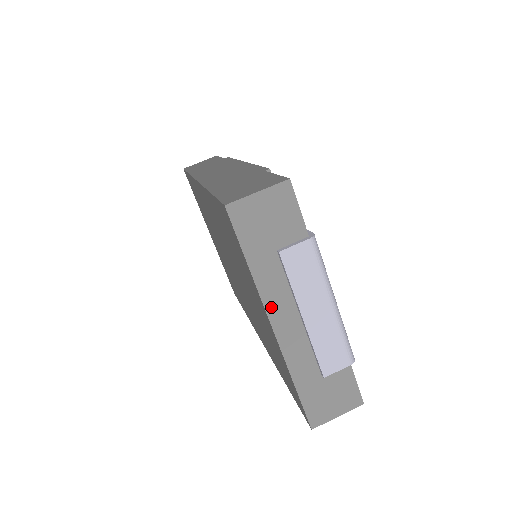
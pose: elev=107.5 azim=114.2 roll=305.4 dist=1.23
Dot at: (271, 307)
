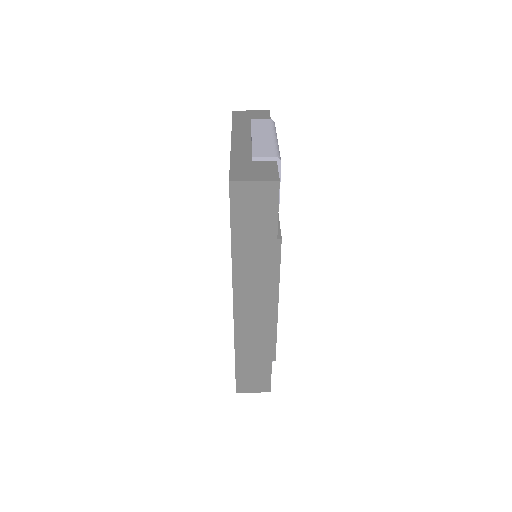
Dot at: (235, 135)
